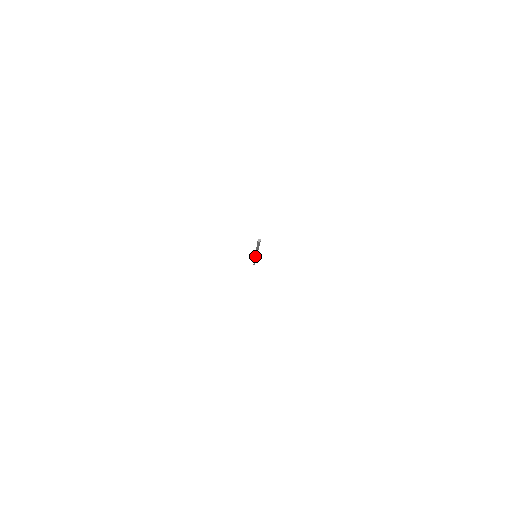
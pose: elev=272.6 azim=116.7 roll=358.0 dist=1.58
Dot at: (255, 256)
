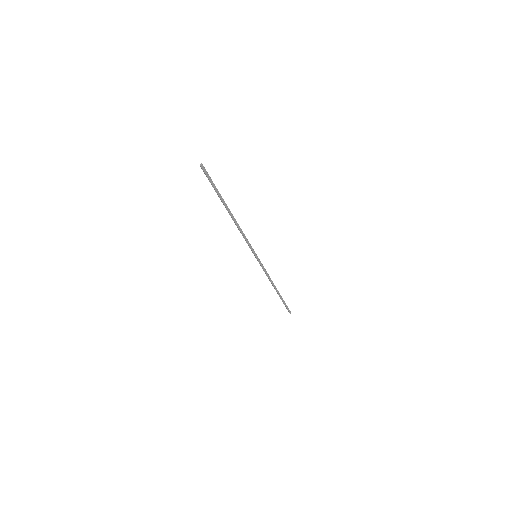
Dot at: (253, 253)
